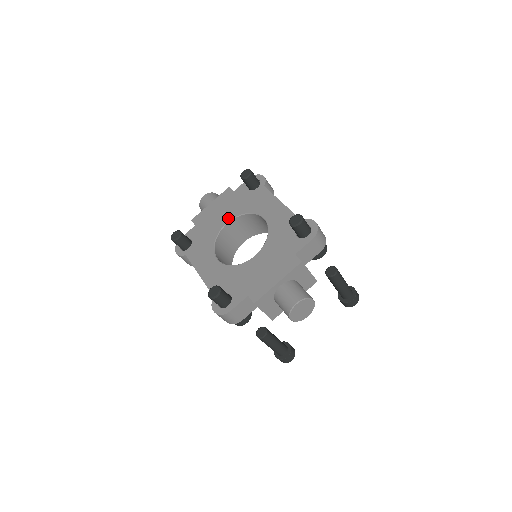
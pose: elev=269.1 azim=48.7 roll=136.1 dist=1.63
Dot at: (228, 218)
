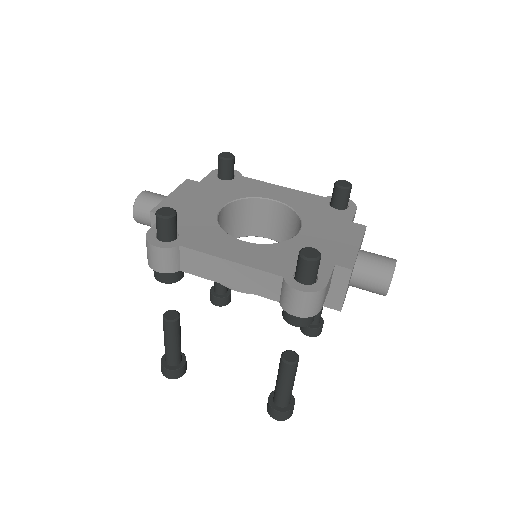
Dot at: (218, 204)
